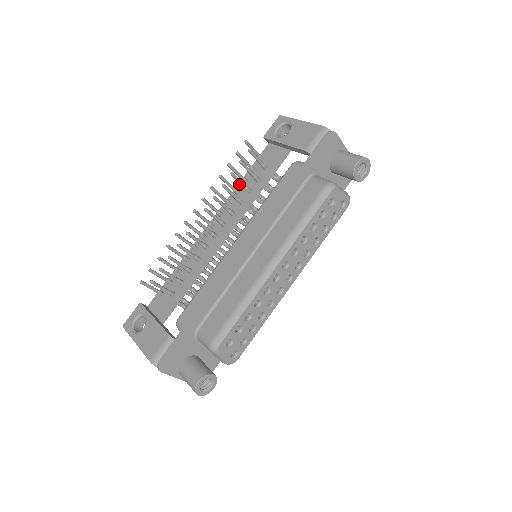
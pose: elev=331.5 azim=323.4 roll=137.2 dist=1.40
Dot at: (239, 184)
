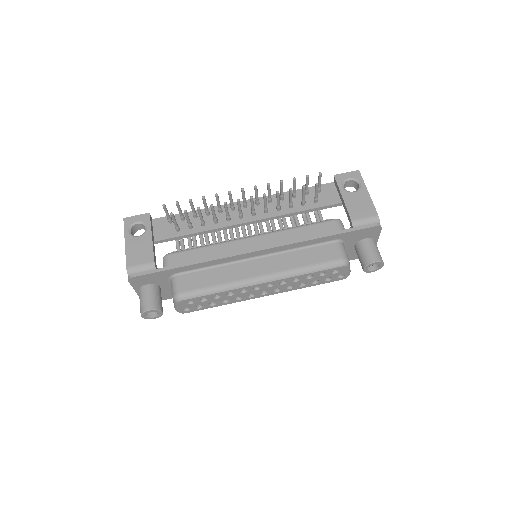
Dot at: (288, 192)
